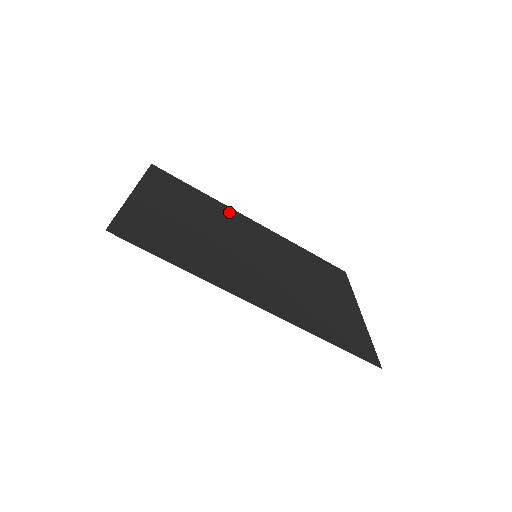
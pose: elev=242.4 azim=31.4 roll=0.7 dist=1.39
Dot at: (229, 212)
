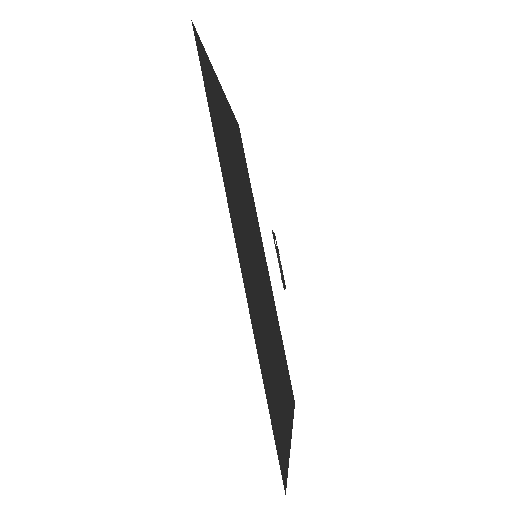
Dot at: (257, 223)
